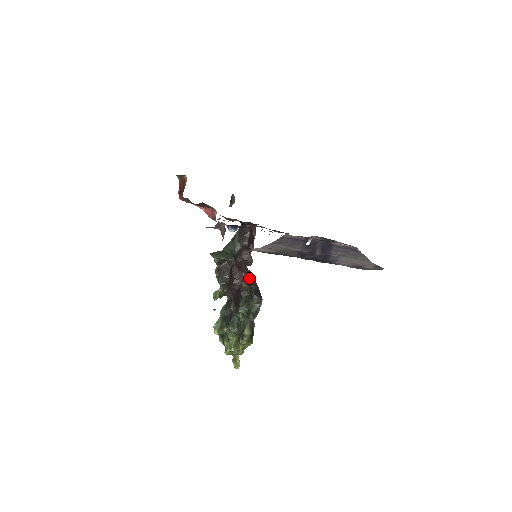
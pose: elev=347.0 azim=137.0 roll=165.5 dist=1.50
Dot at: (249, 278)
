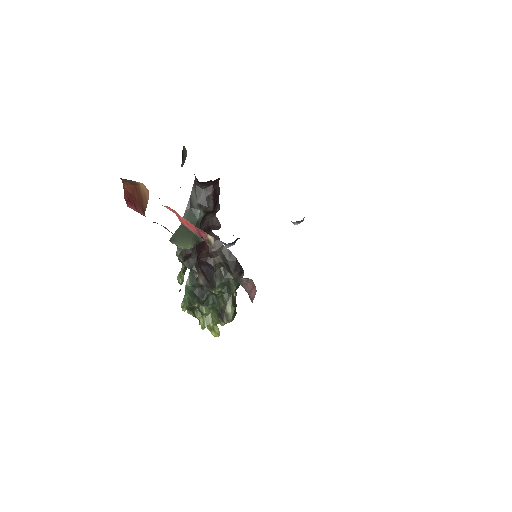
Dot at: (219, 246)
